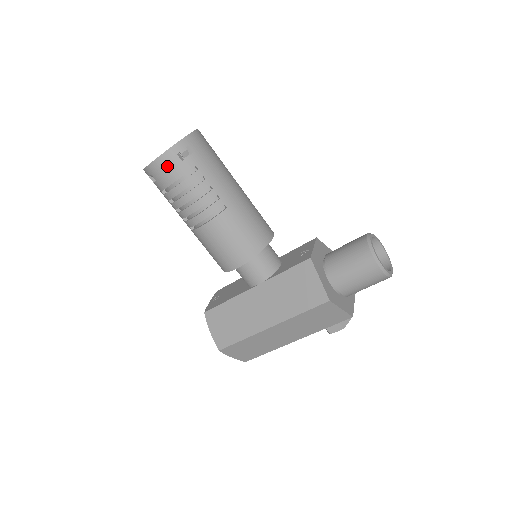
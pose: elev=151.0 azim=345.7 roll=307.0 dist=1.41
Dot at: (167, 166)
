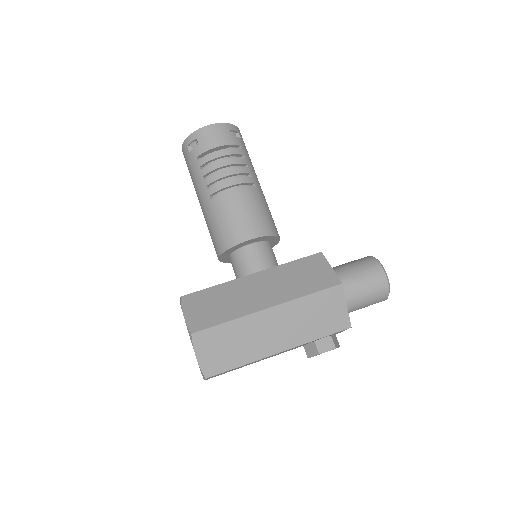
Dot at: (218, 133)
